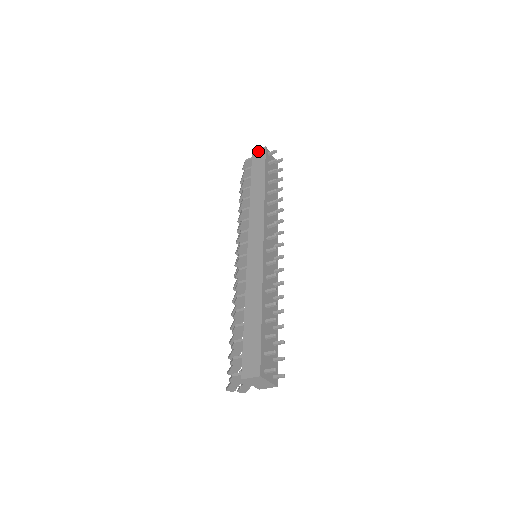
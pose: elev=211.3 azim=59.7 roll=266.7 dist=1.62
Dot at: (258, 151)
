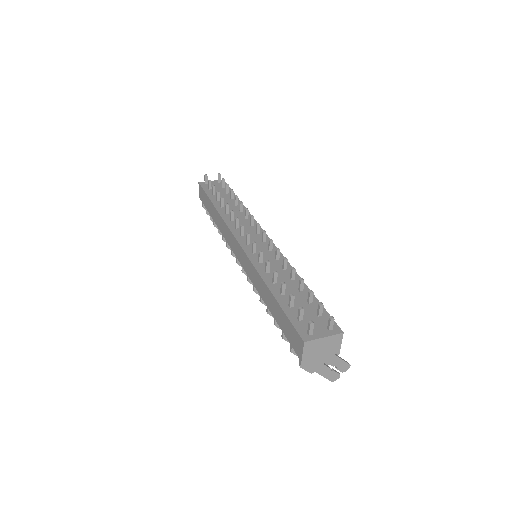
Dot at: (199, 191)
